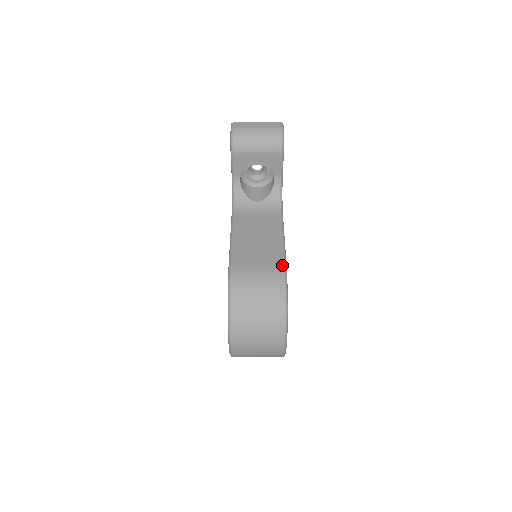
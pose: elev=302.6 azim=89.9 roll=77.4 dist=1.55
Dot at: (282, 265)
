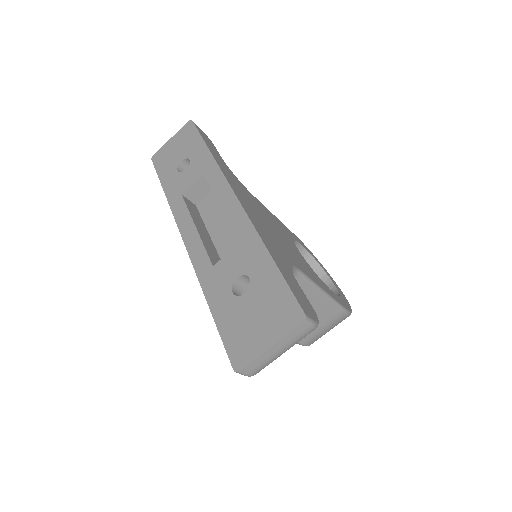
Dot at: (341, 312)
